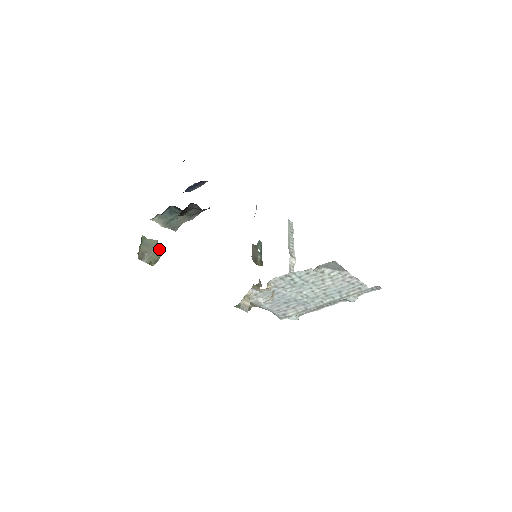
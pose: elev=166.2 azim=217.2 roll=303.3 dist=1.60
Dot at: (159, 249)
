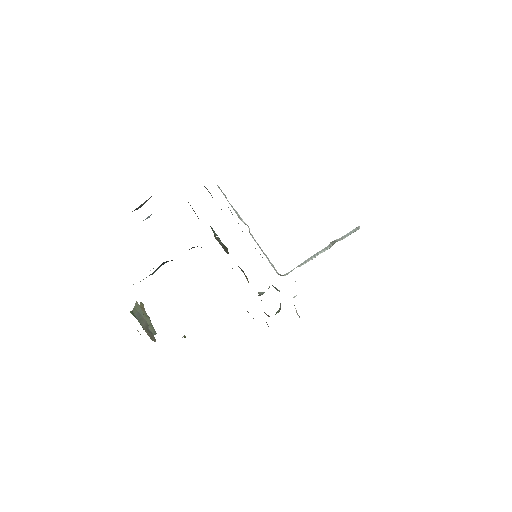
Dot at: occluded
